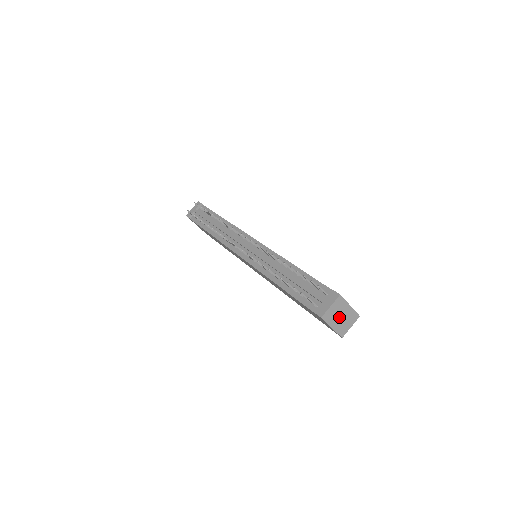
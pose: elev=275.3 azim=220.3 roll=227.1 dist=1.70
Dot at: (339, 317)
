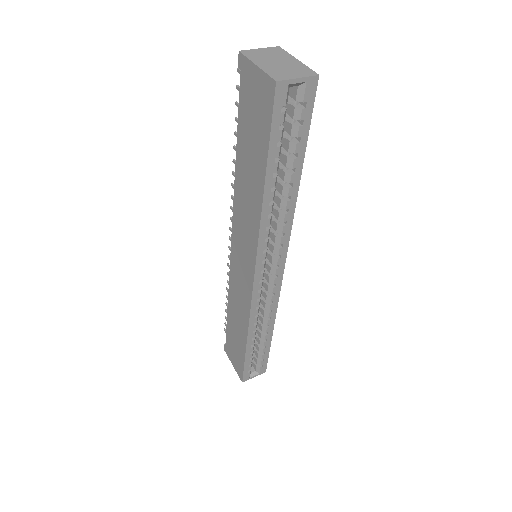
Dot at: (274, 62)
